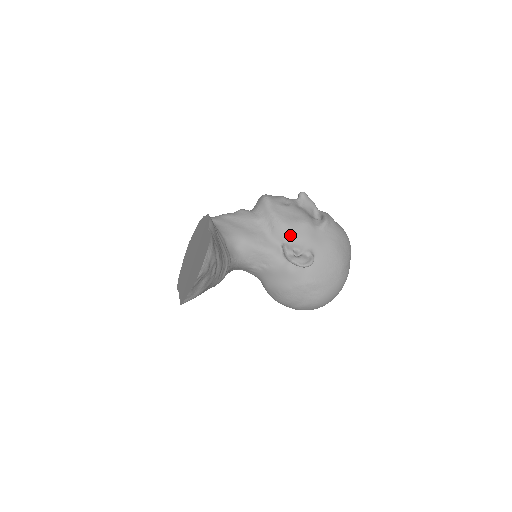
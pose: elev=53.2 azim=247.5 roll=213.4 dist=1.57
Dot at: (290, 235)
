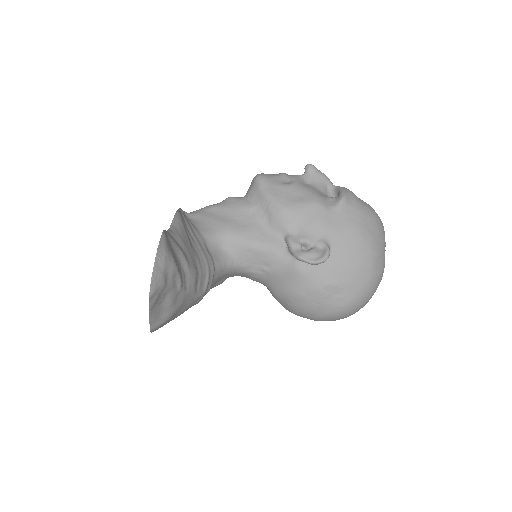
Dot at: (294, 223)
